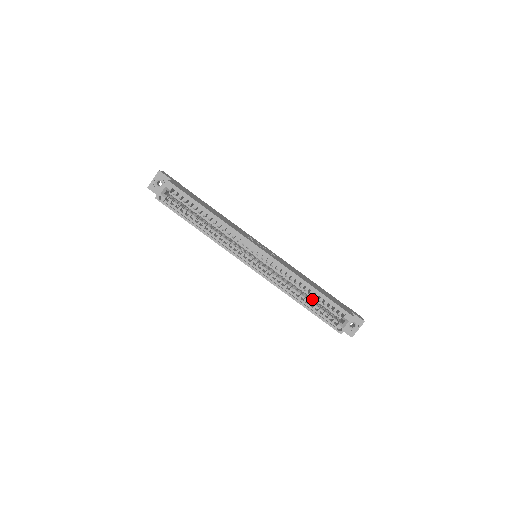
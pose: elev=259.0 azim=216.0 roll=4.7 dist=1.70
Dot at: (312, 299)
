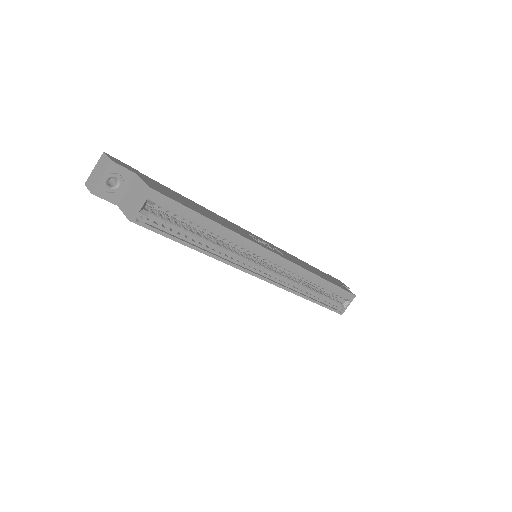
Dot at: occluded
